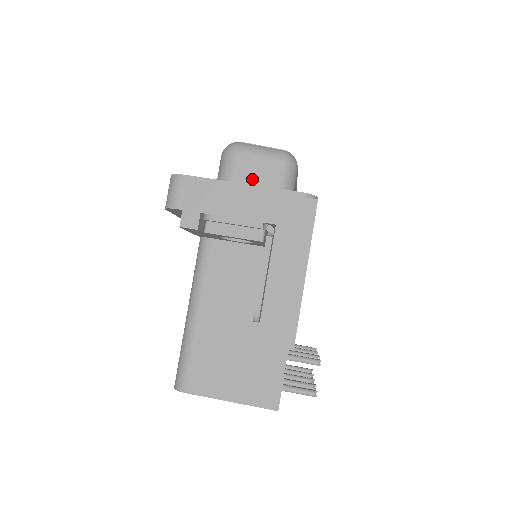
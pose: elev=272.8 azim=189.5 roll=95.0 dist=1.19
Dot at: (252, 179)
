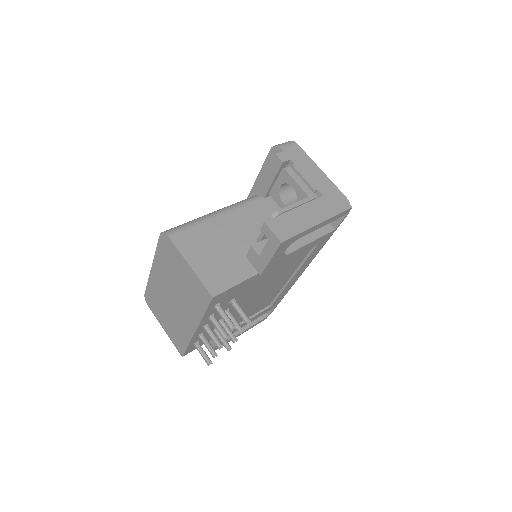
Dot at: occluded
